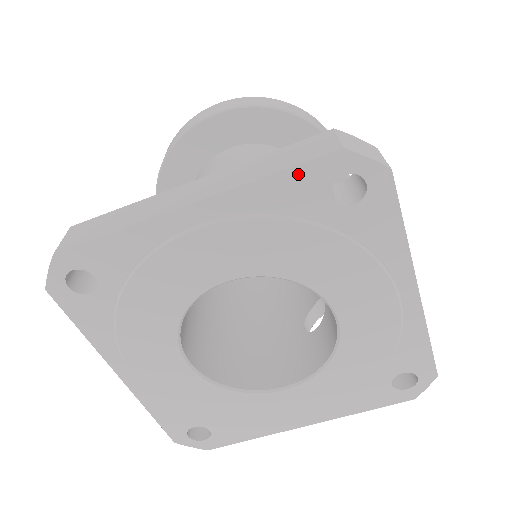
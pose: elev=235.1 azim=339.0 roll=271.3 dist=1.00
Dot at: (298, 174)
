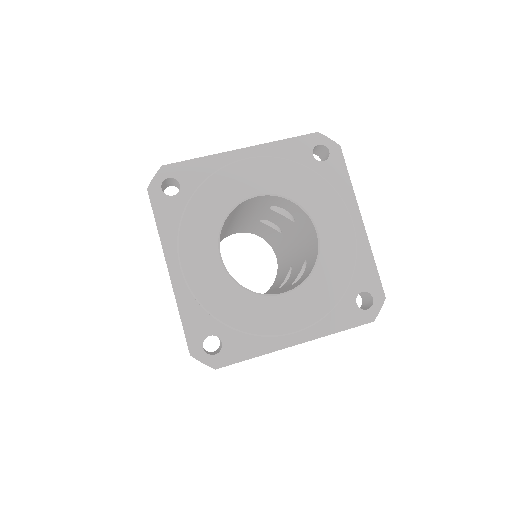
Dot at: (297, 141)
